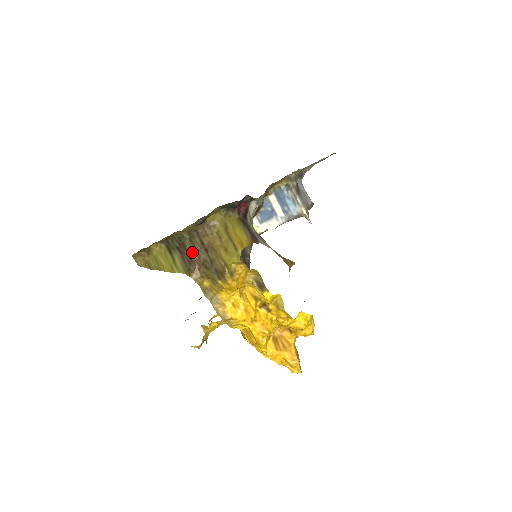
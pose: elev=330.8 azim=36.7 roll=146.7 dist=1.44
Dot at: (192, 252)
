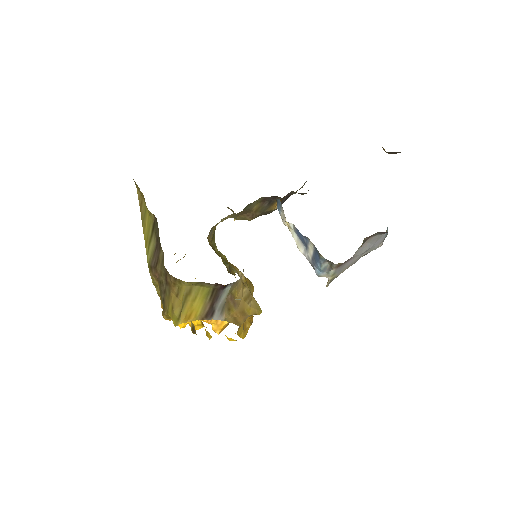
Dot at: (159, 264)
